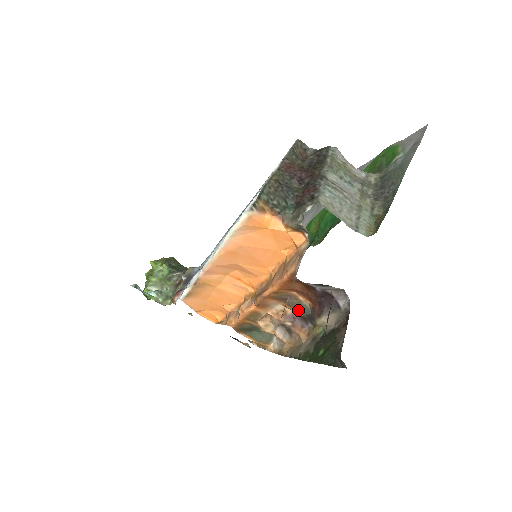
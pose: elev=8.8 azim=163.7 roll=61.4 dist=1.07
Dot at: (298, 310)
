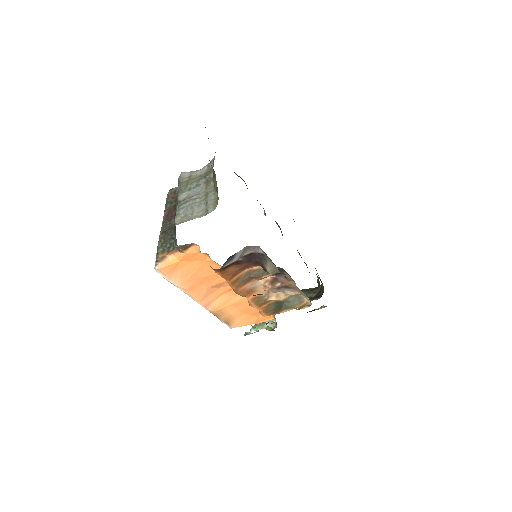
Dot at: (266, 274)
